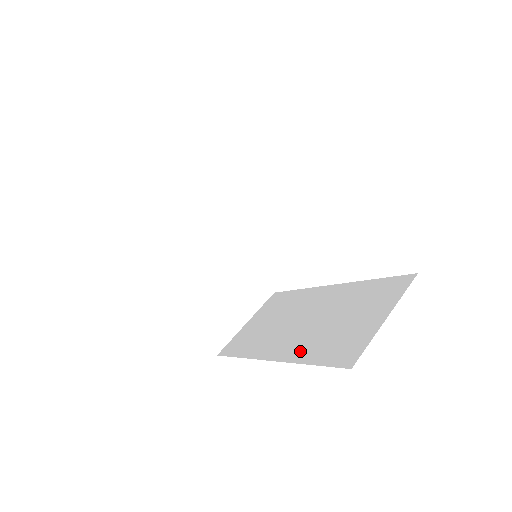
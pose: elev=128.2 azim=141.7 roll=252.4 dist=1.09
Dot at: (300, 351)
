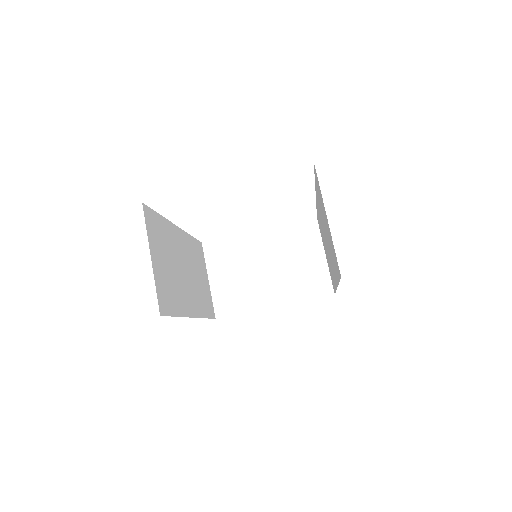
Dot at: (335, 272)
